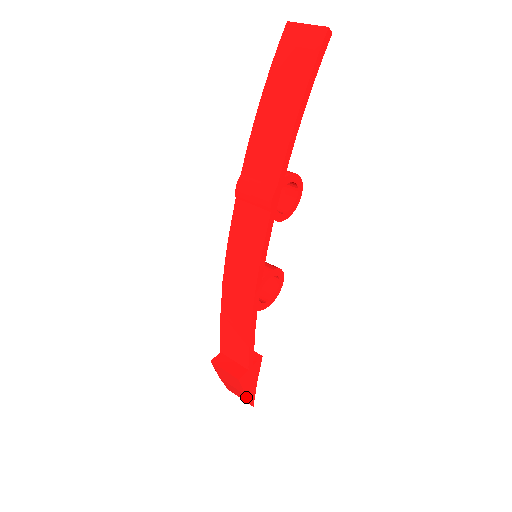
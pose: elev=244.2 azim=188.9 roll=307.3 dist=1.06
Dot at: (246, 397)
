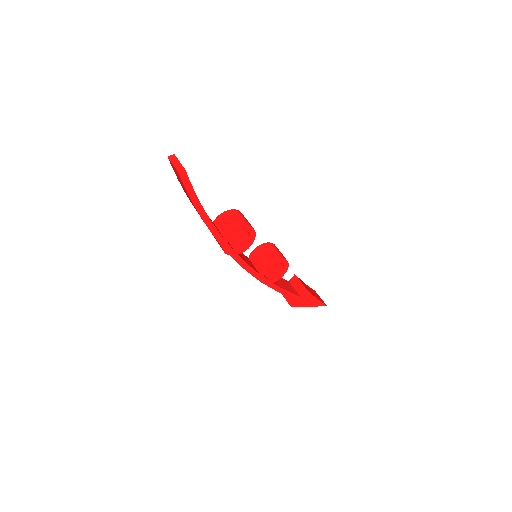
Dot at: (313, 306)
